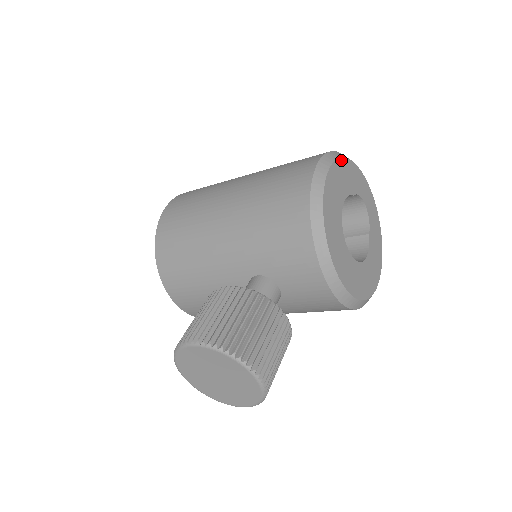
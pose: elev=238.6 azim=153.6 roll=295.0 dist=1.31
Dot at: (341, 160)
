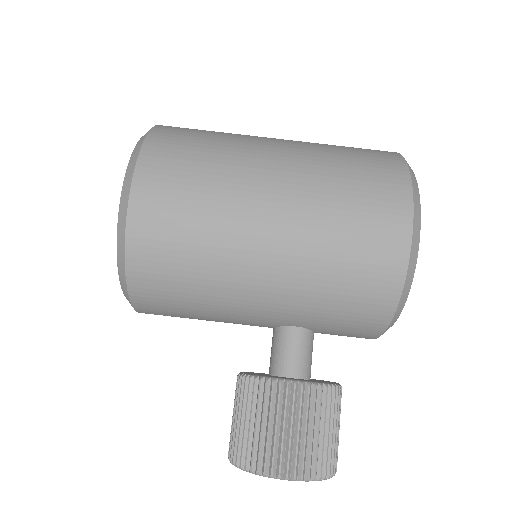
Dot at: (417, 189)
